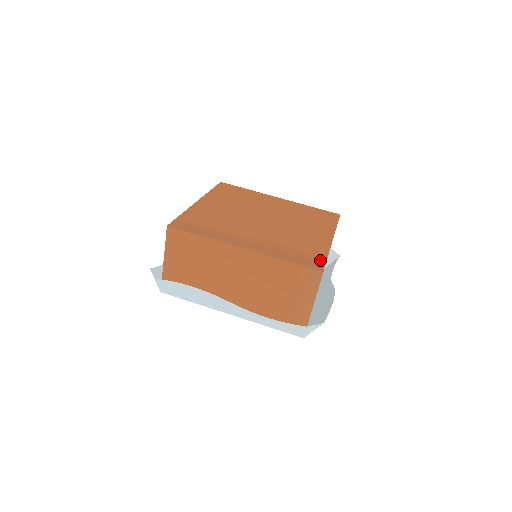
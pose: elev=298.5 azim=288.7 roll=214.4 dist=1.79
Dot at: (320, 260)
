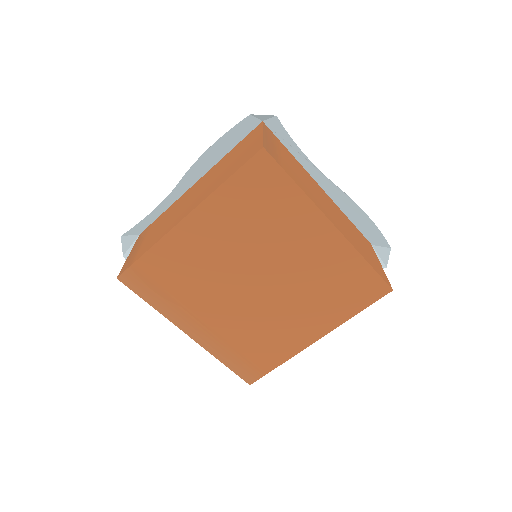
Dot at: (262, 371)
